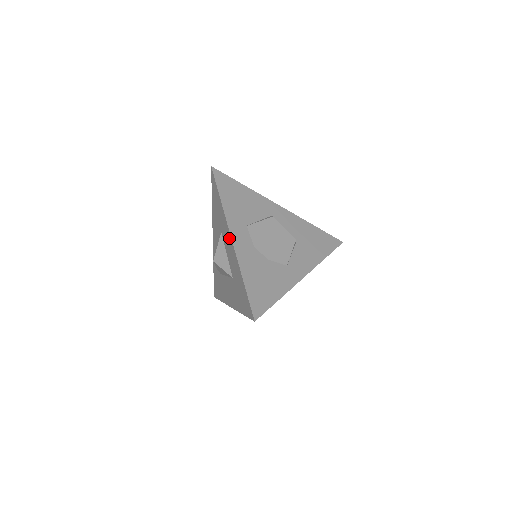
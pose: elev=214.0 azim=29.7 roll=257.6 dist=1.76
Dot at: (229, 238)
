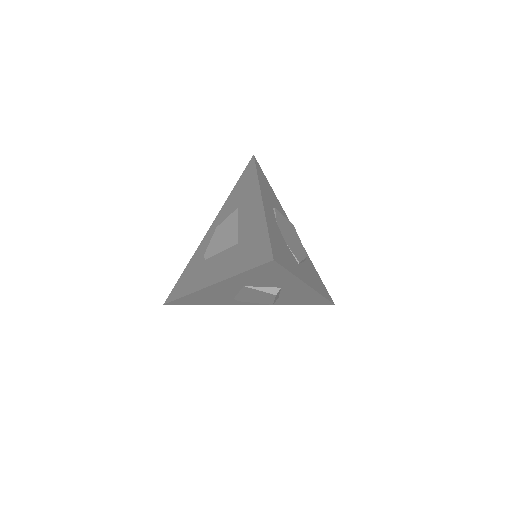
Dot at: (256, 201)
